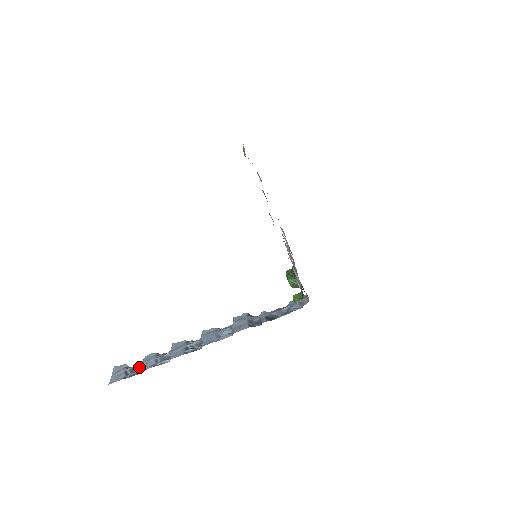
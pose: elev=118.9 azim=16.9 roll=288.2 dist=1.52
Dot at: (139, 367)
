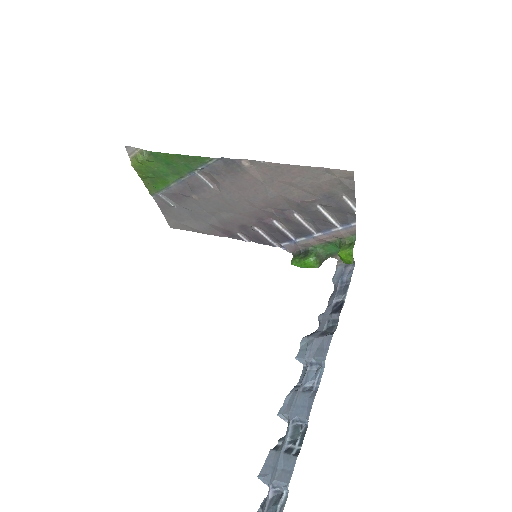
Dot at: out of frame
